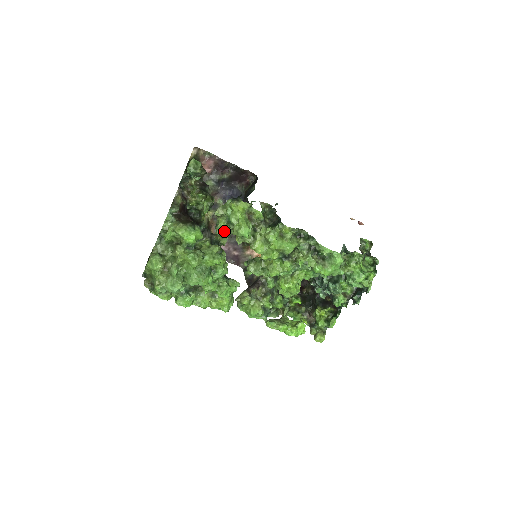
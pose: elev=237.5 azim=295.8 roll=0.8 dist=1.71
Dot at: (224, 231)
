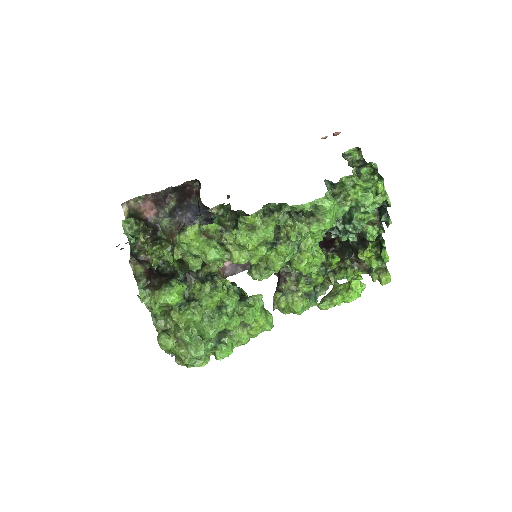
Dot at: (199, 266)
